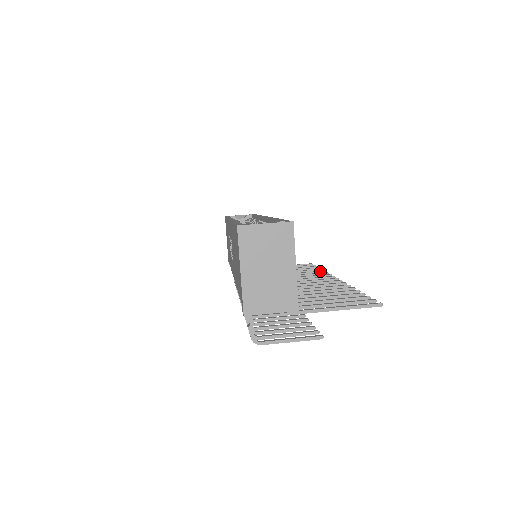
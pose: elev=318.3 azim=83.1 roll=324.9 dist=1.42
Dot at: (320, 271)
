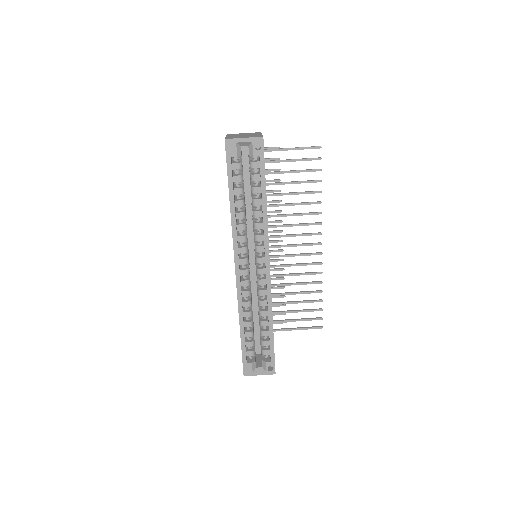
Dot at: occluded
